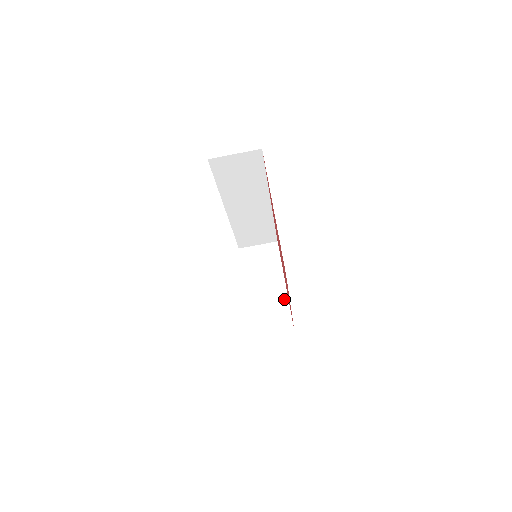
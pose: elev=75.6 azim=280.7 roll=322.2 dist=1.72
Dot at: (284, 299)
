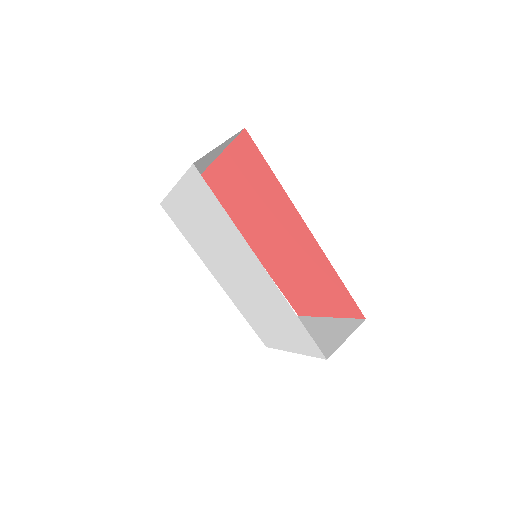
Dot at: (335, 321)
